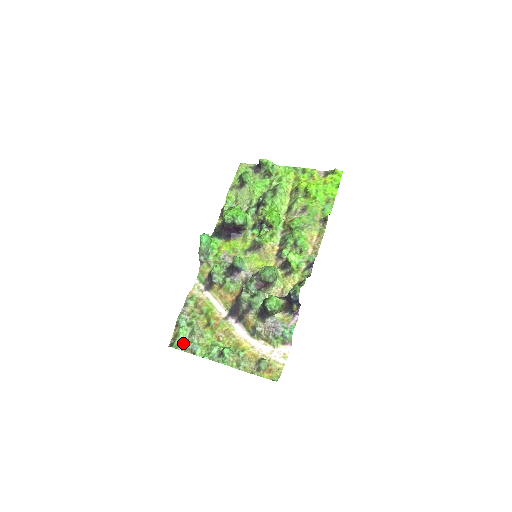
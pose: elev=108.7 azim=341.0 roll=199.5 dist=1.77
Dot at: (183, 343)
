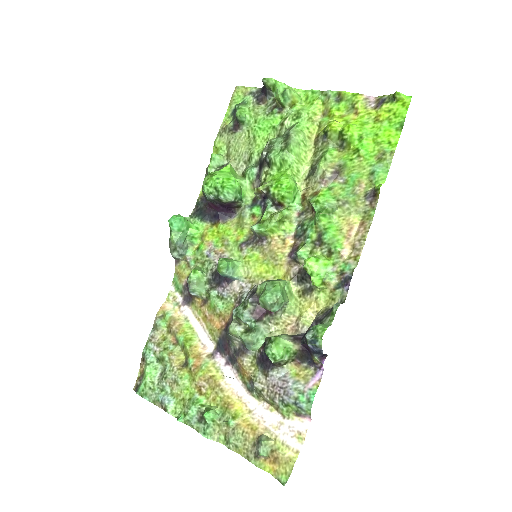
Dot at: (150, 390)
